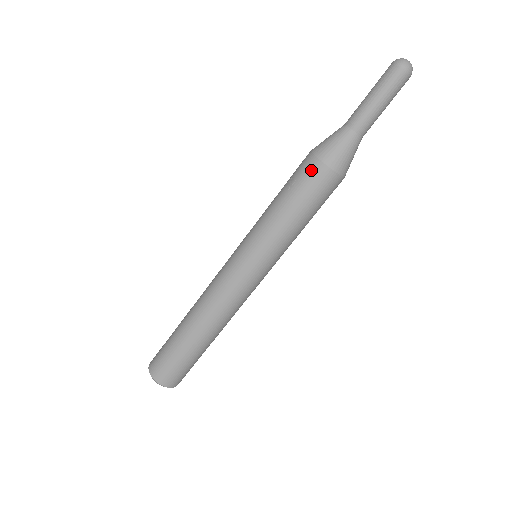
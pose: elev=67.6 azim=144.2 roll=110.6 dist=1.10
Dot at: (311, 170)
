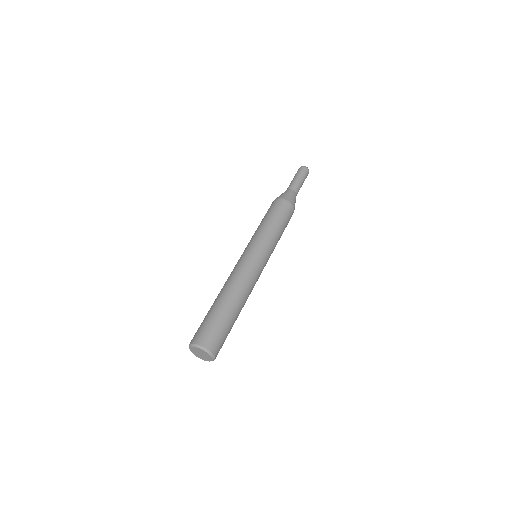
Dot at: (273, 204)
